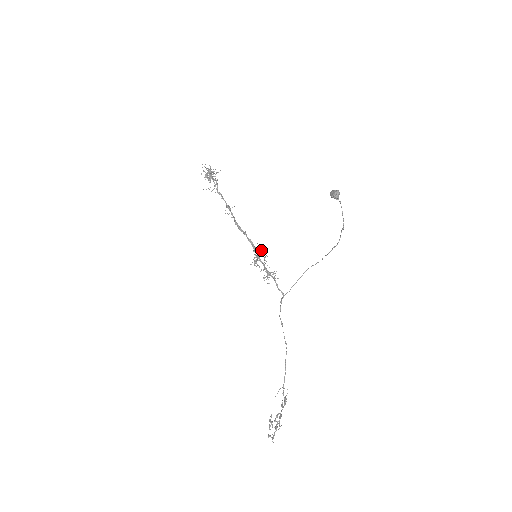
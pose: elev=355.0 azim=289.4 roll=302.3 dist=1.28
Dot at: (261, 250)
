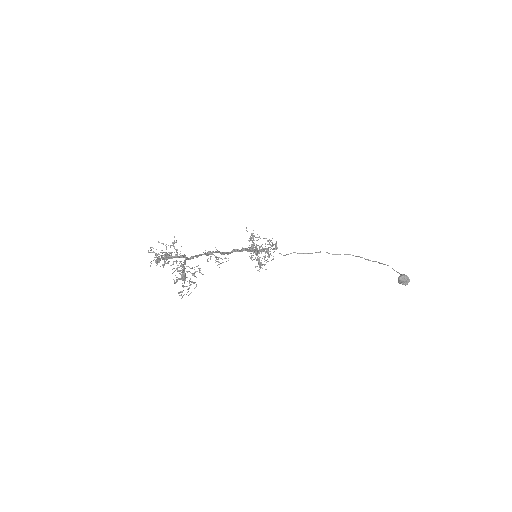
Dot at: (250, 236)
